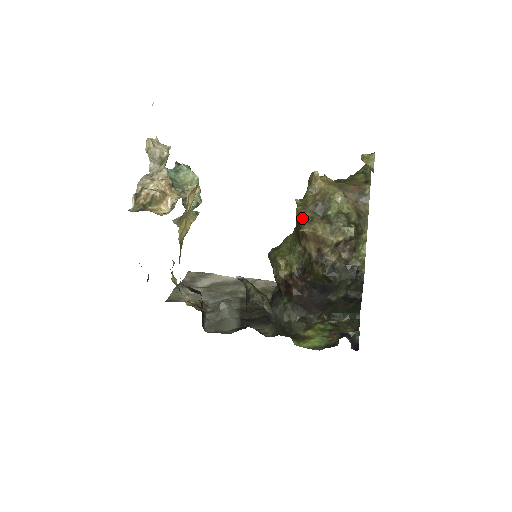
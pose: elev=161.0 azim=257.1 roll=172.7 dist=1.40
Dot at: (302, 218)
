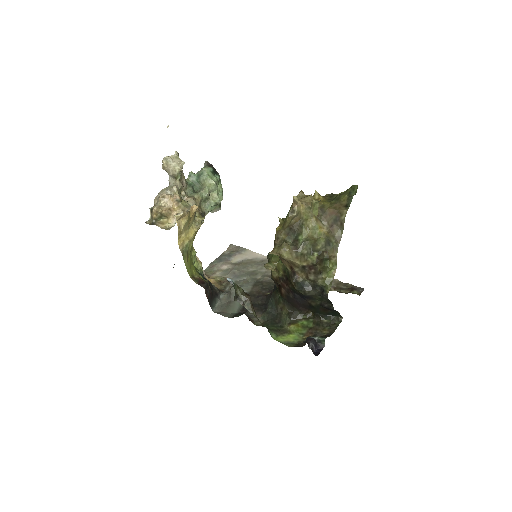
Dot at: (277, 239)
